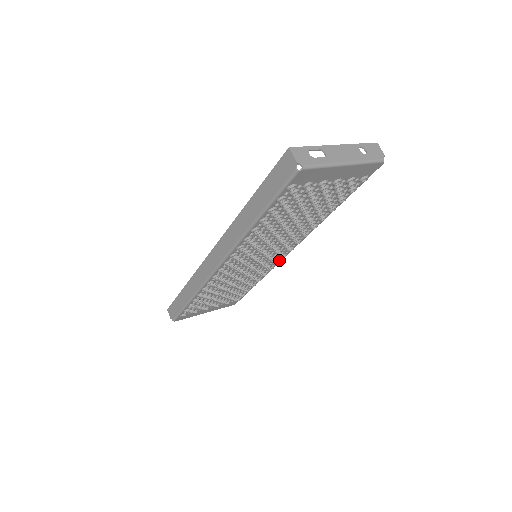
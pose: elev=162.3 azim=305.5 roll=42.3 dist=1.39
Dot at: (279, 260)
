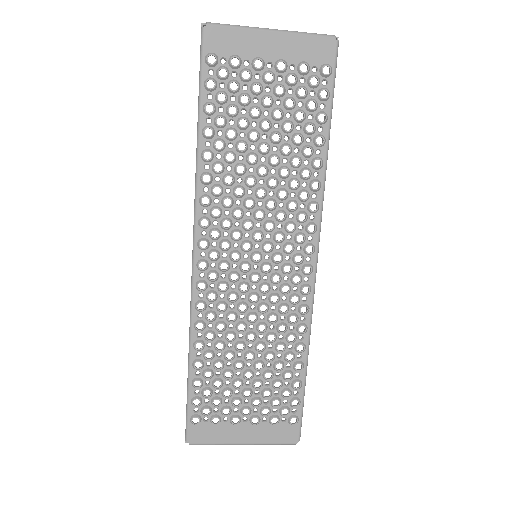
Dot at: (307, 284)
